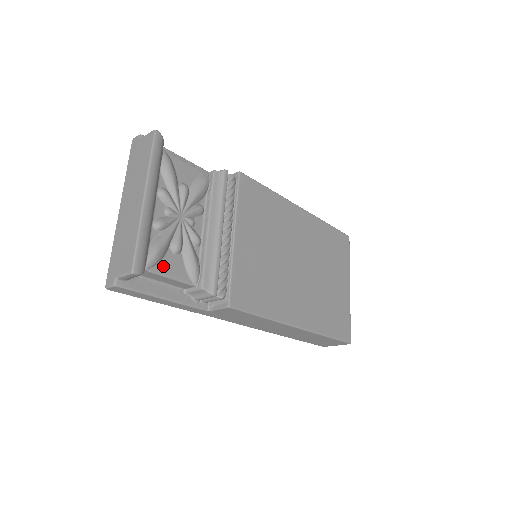
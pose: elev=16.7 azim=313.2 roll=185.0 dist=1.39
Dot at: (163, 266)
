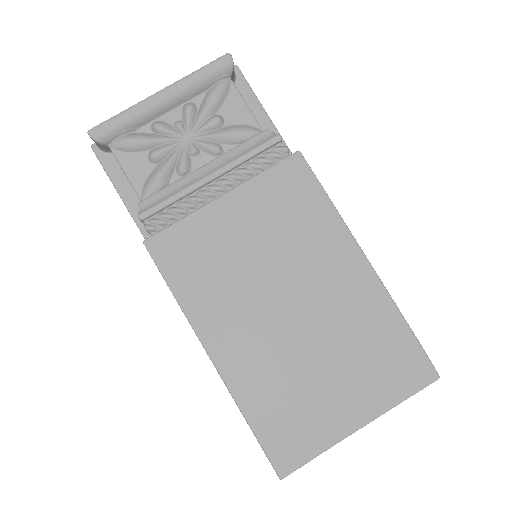
Dot at: (128, 158)
